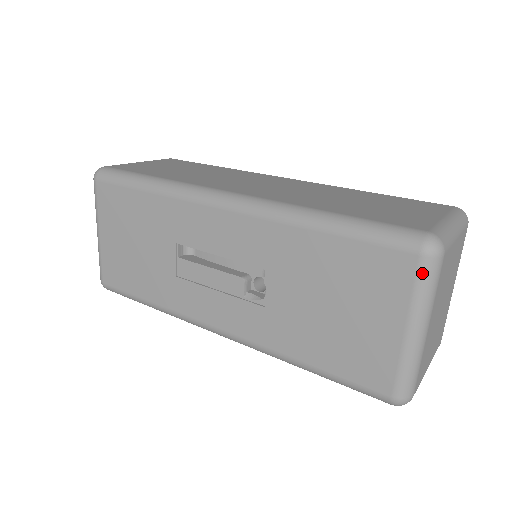
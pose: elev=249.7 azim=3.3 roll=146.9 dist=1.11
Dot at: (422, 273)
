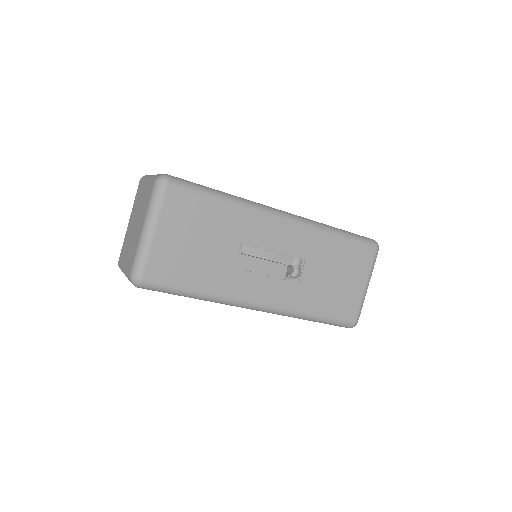
Dot at: (375, 257)
